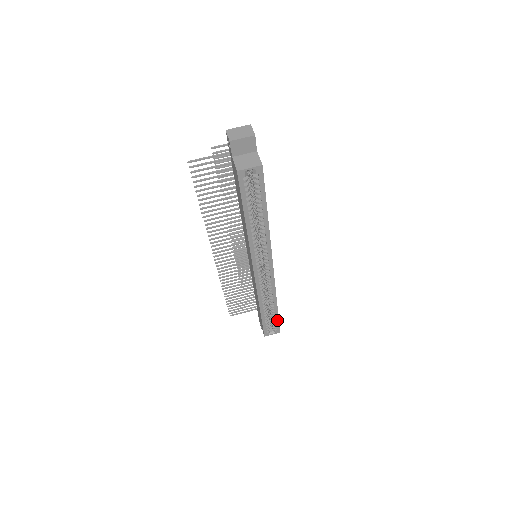
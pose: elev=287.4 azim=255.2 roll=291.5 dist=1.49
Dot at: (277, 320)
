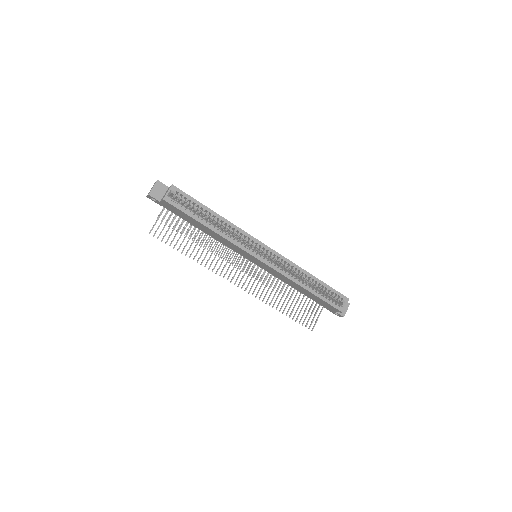
Dot at: (330, 289)
